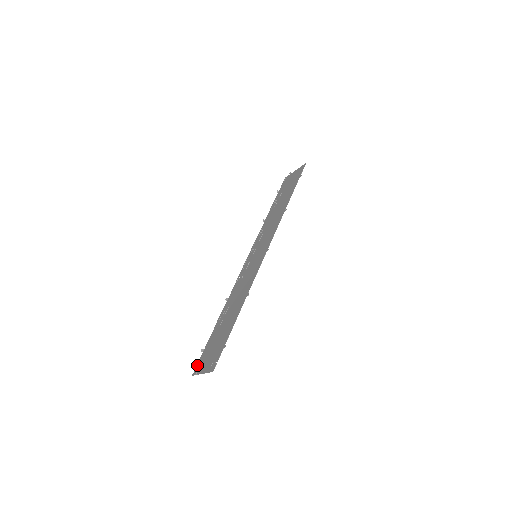
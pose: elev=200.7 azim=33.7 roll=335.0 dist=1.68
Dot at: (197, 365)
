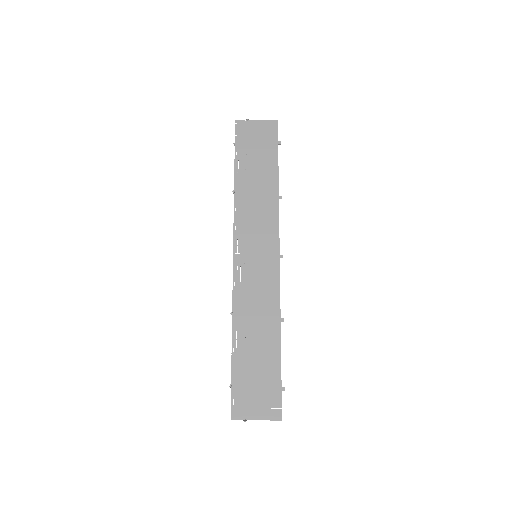
Dot at: (233, 407)
